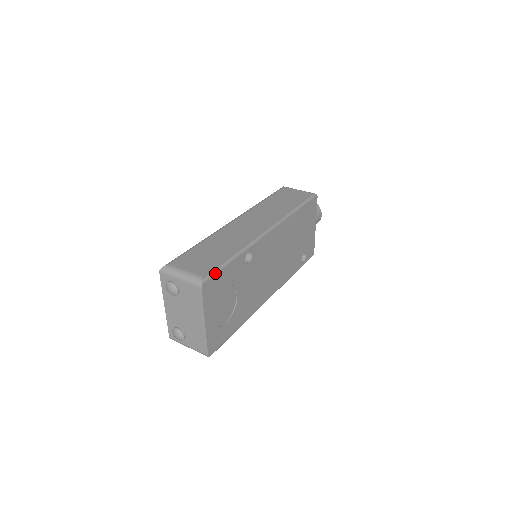
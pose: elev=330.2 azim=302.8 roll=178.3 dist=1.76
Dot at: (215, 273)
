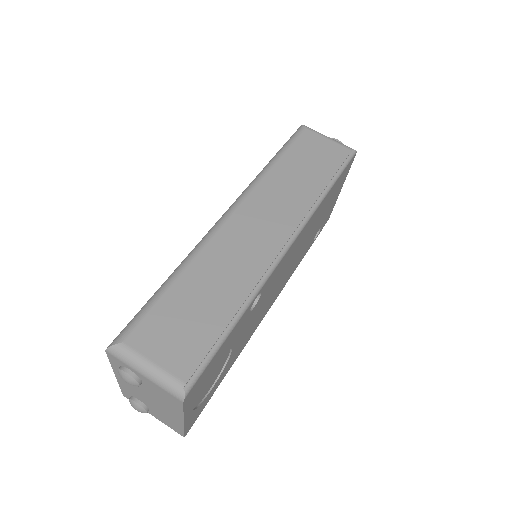
Dot at: (205, 366)
